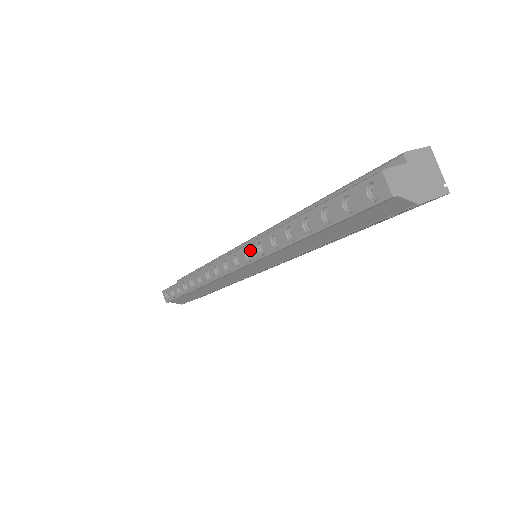
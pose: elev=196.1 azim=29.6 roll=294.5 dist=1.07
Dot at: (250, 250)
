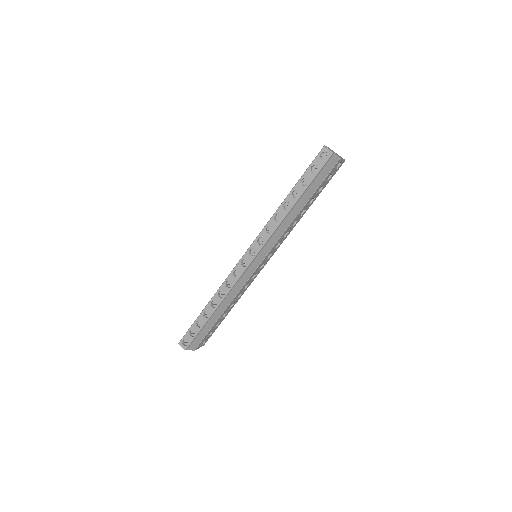
Dot at: (261, 237)
